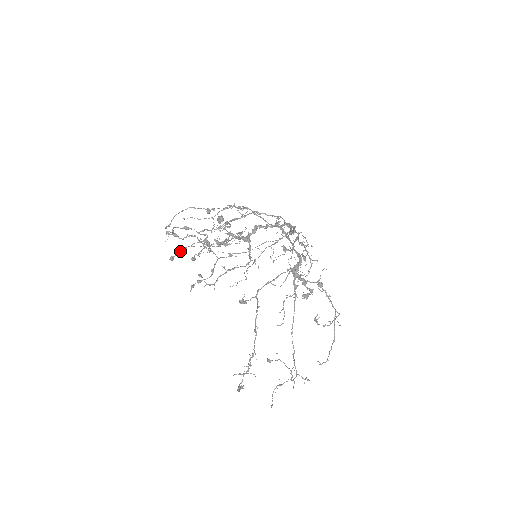
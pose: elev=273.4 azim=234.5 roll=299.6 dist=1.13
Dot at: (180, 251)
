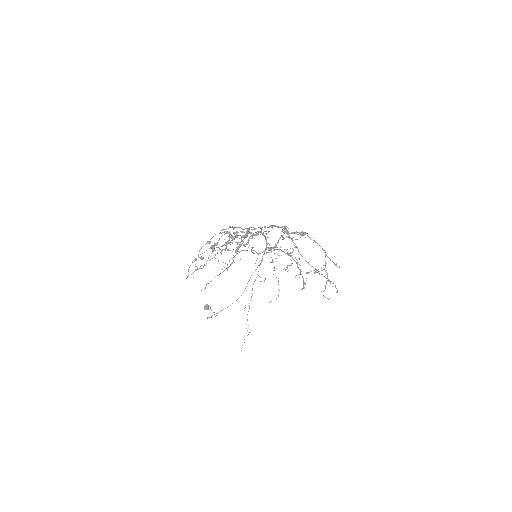
Dot at: (216, 244)
